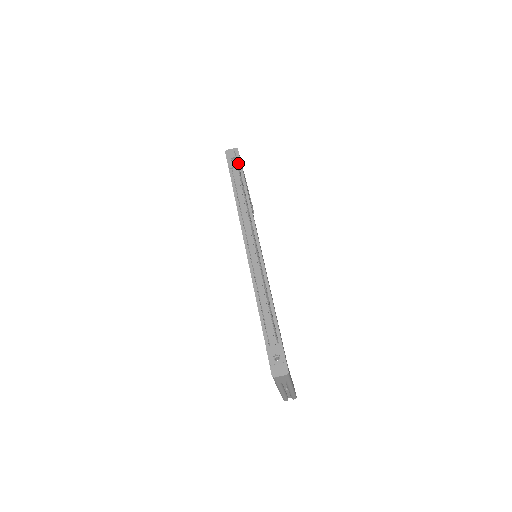
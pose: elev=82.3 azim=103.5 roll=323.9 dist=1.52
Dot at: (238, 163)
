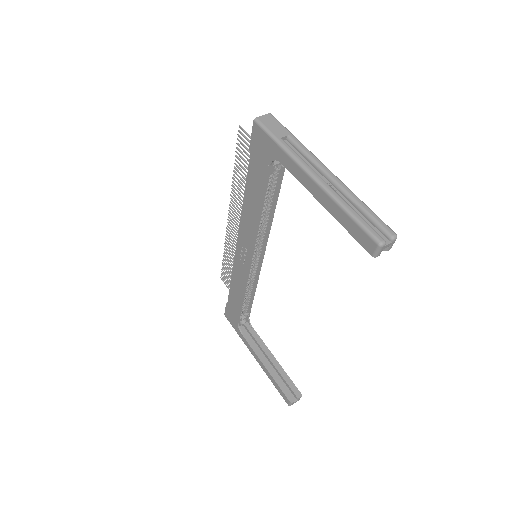
Dot at: occluded
